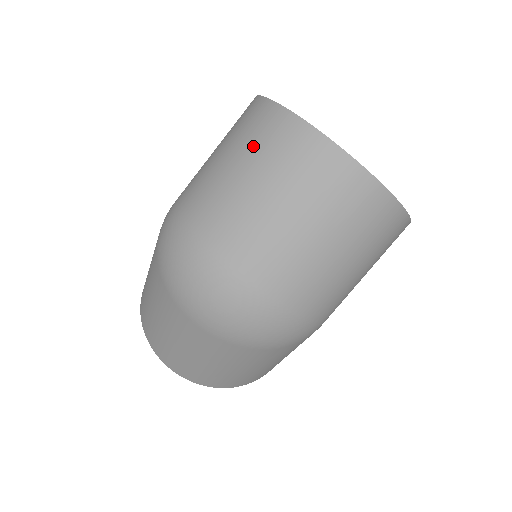
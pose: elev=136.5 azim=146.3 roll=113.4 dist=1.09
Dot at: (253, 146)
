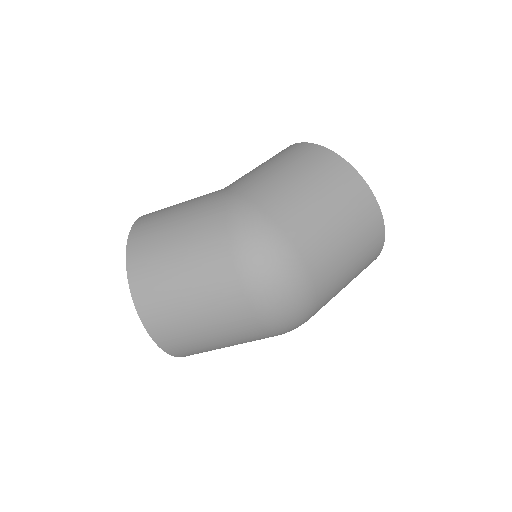
Dot at: (340, 195)
